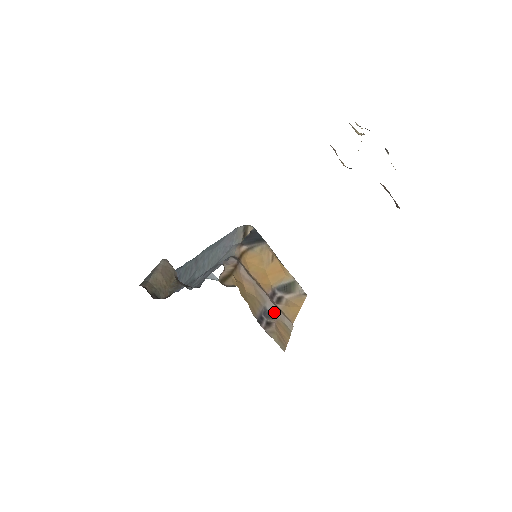
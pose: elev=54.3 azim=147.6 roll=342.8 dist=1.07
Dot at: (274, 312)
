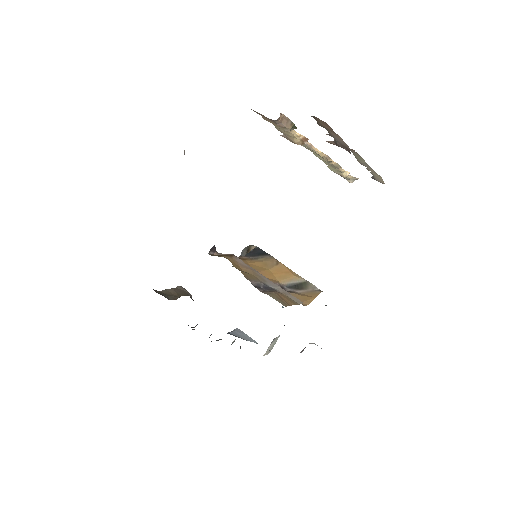
Dot at: (277, 289)
